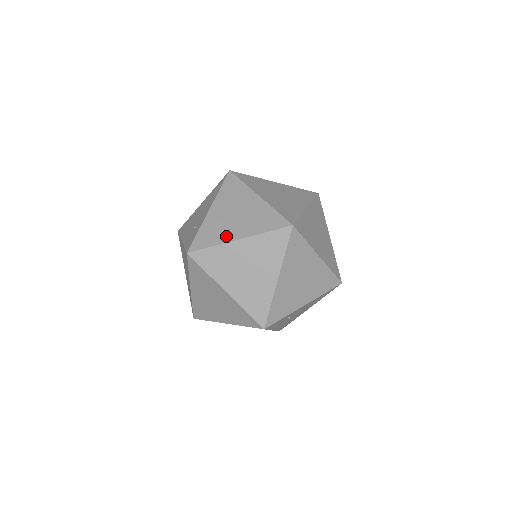
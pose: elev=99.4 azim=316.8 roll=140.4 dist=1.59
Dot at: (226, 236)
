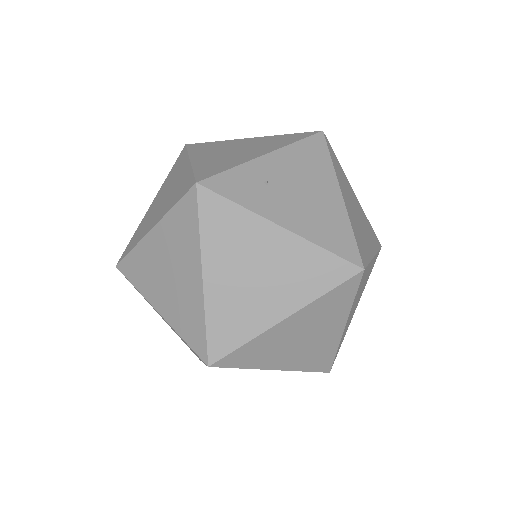
Dot at: occluded
